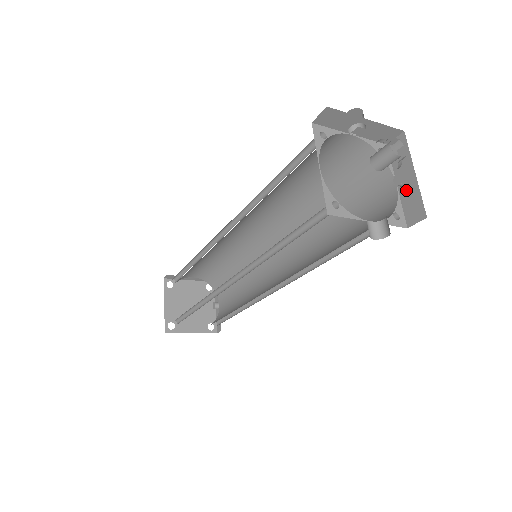
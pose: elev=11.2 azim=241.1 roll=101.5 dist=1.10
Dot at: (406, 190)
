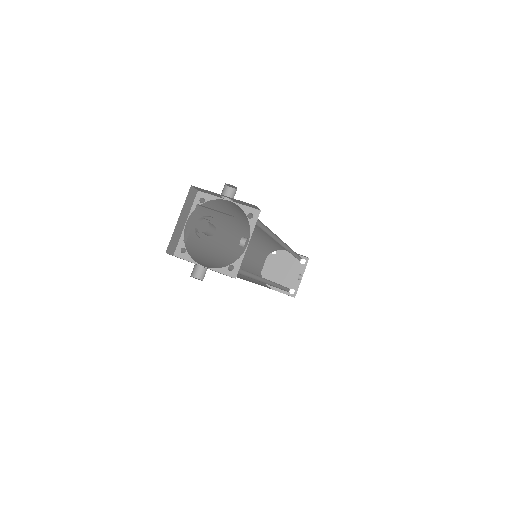
Dot at: occluded
